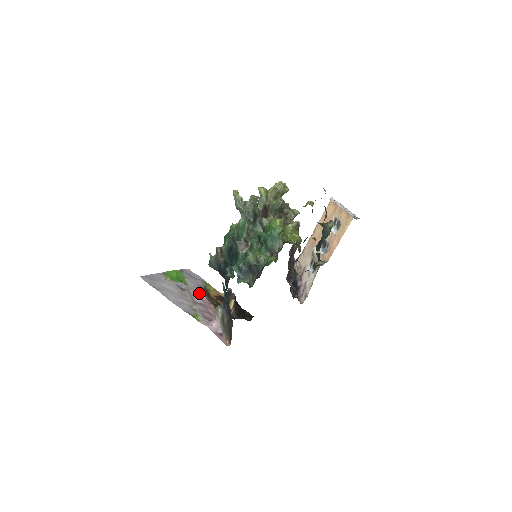
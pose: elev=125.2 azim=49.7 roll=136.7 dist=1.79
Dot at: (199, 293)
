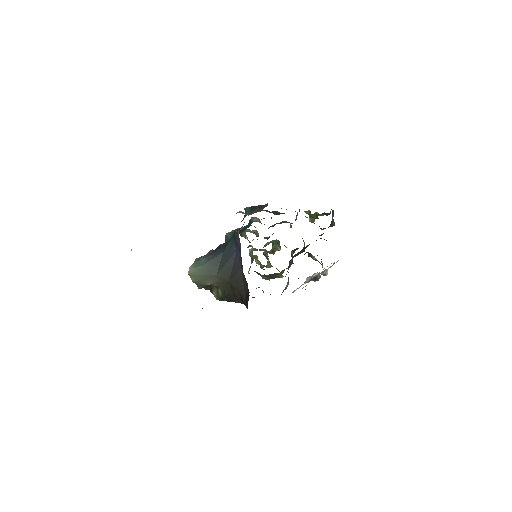
Dot at: occluded
